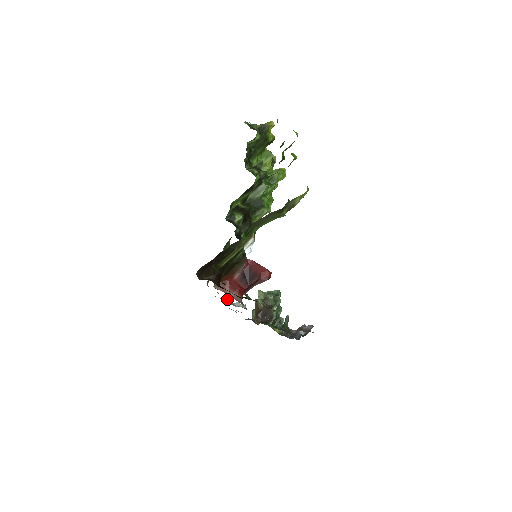
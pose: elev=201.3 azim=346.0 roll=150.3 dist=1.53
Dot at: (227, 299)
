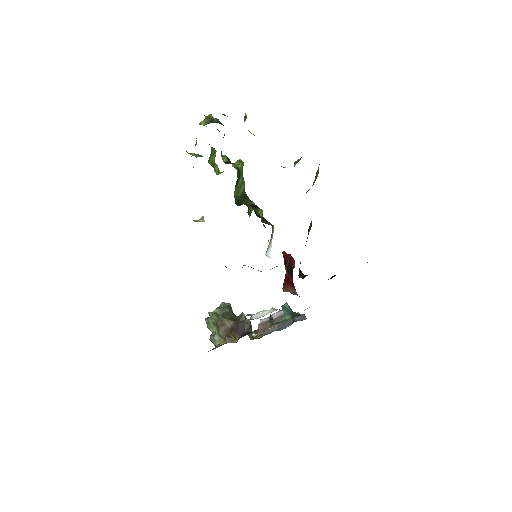
Dot at: (250, 315)
